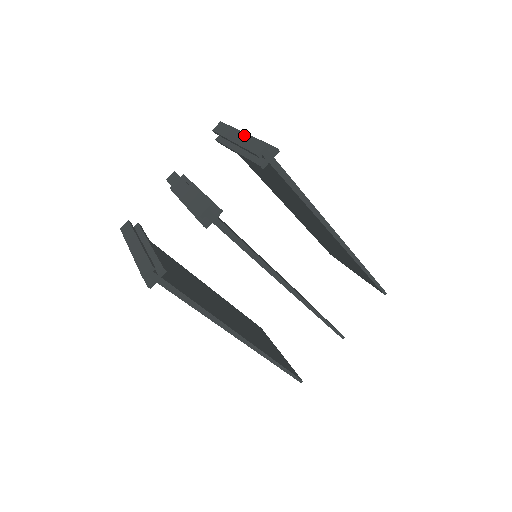
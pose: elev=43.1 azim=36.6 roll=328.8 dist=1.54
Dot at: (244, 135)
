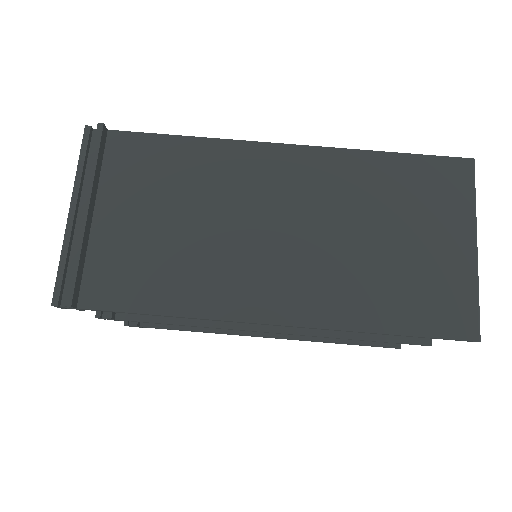
Dot at: occluded
